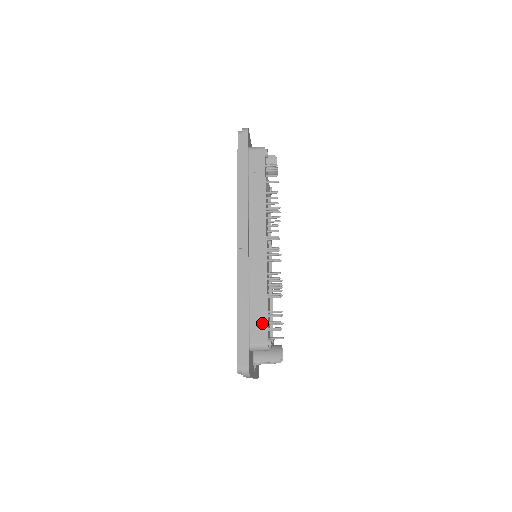
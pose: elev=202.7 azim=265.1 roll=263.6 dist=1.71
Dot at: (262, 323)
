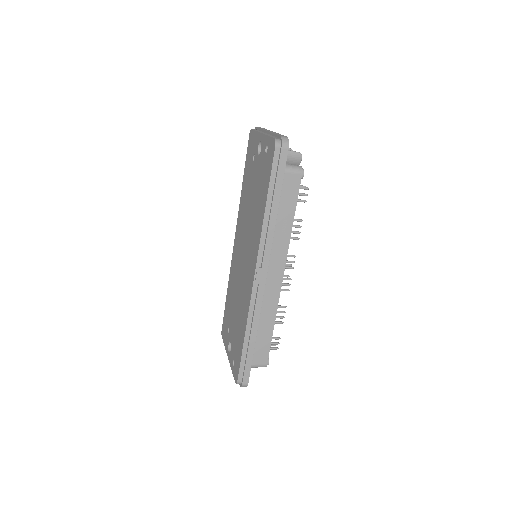
Dot at: (265, 350)
